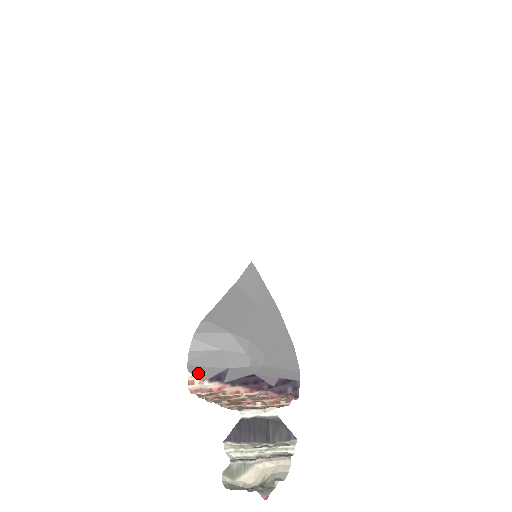
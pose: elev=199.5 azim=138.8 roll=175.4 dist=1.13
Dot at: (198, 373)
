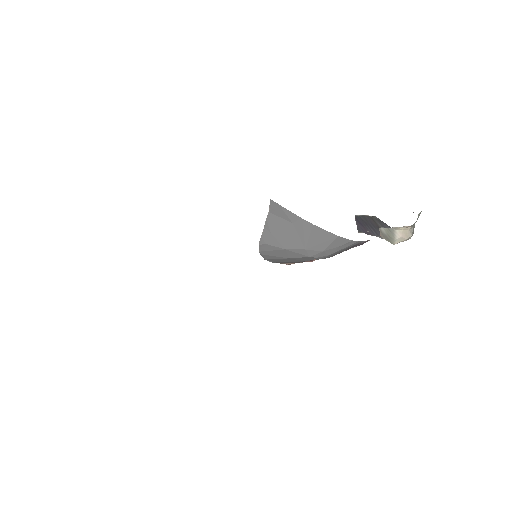
Dot at: (286, 263)
